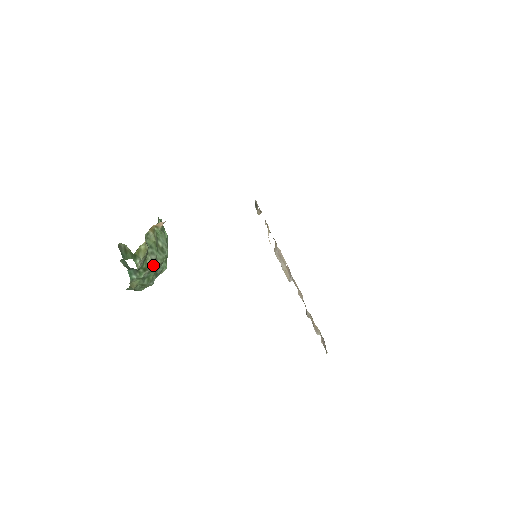
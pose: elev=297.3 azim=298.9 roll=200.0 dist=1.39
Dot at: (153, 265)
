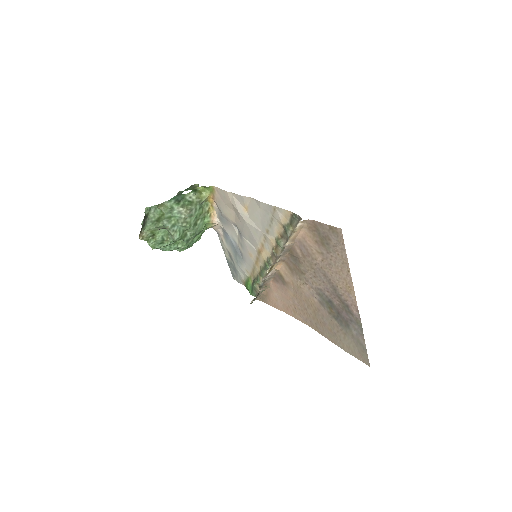
Dot at: (188, 212)
